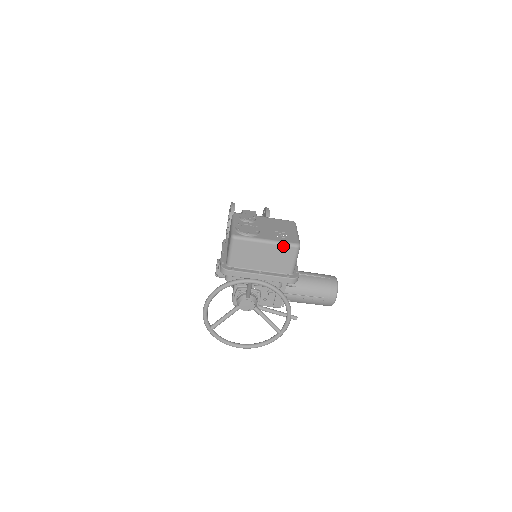
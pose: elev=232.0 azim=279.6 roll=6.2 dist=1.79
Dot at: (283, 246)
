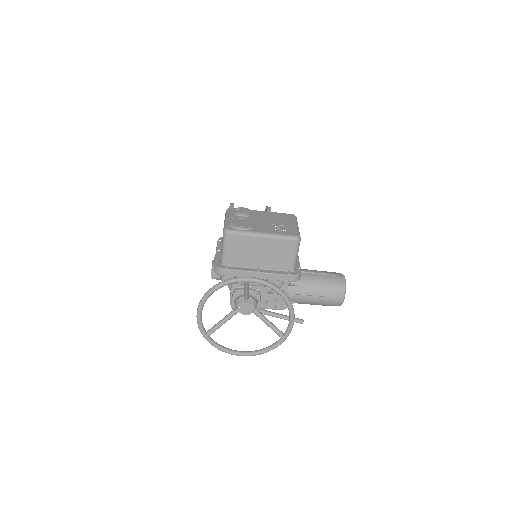
Dot at: (281, 239)
